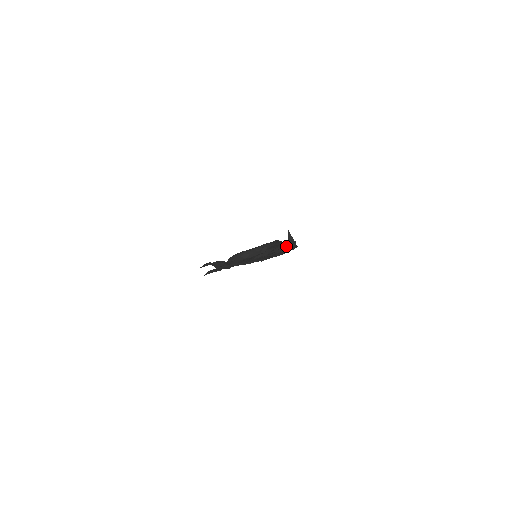
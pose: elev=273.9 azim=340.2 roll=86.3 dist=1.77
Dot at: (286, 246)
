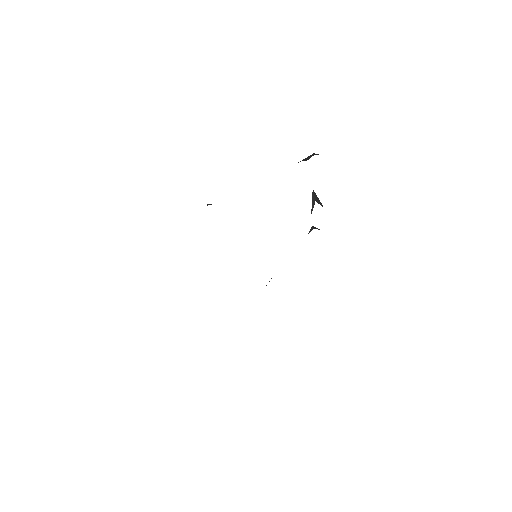
Dot at: (309, 232)
